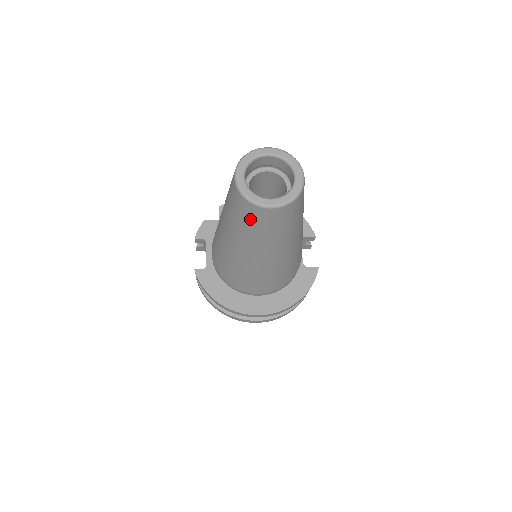
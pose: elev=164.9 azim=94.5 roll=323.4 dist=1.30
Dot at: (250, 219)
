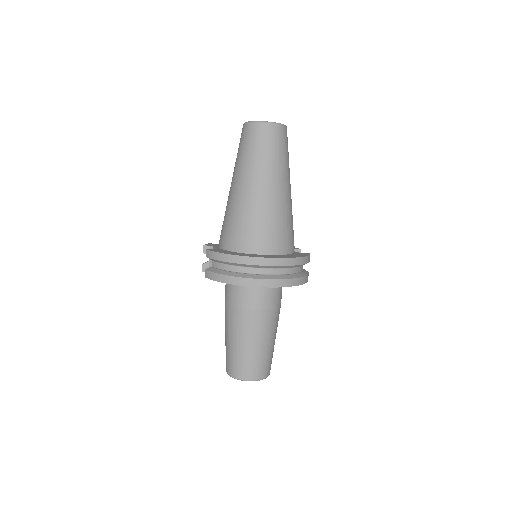
Dot at: (257, 139)
